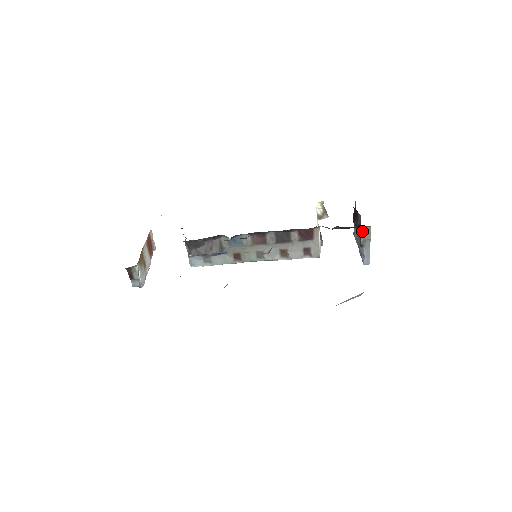
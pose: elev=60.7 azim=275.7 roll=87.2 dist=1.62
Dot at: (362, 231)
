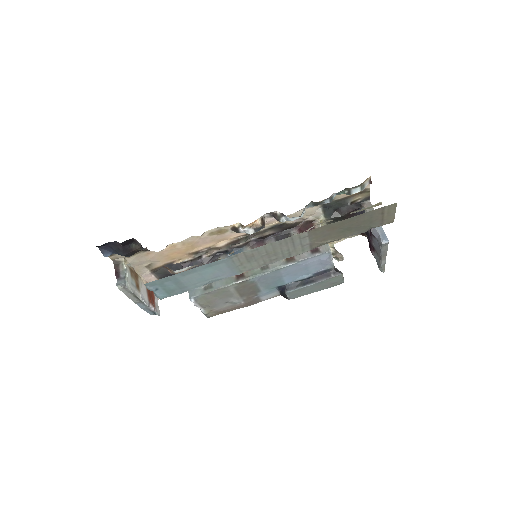
Dot at: occluded
